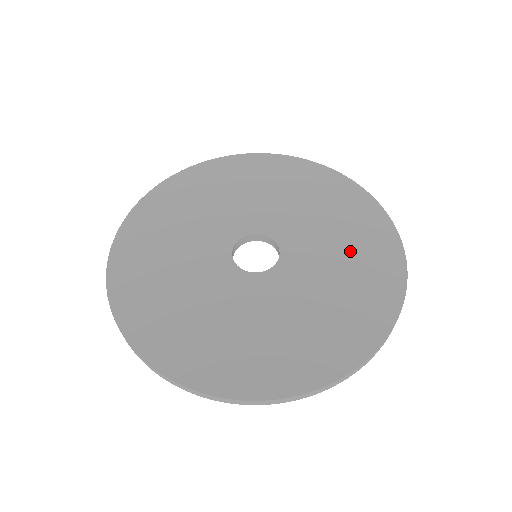
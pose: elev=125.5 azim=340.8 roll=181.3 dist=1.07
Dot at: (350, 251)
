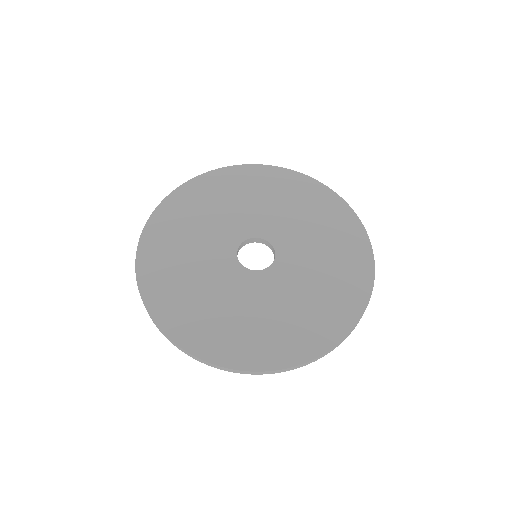
Dot at: (296, 205)
